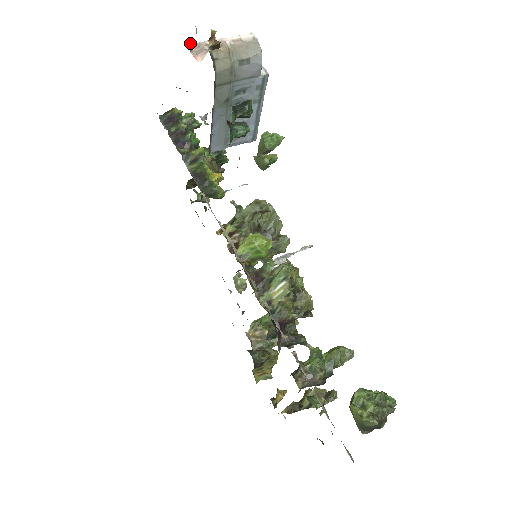
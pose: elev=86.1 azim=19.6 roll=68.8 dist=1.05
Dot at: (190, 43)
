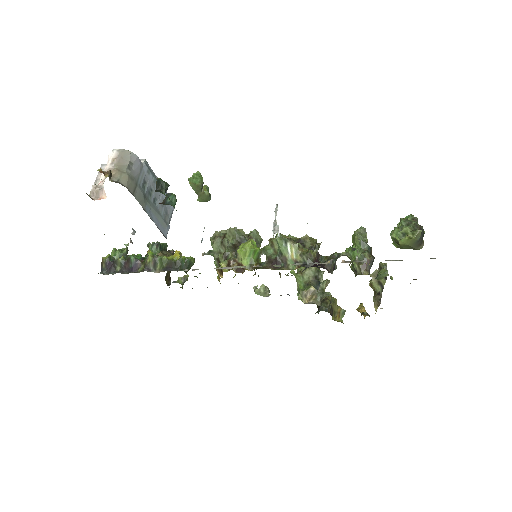
Dot at: occluded
